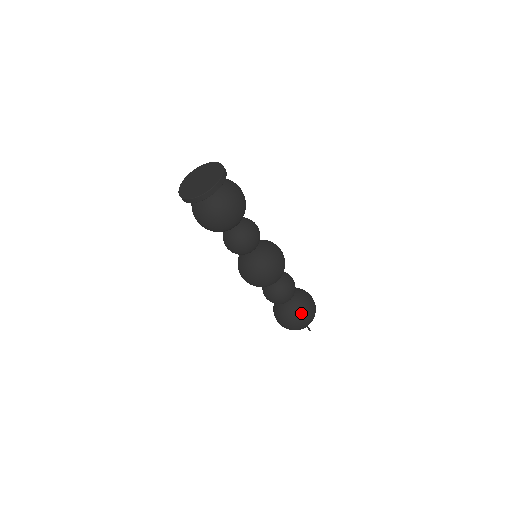
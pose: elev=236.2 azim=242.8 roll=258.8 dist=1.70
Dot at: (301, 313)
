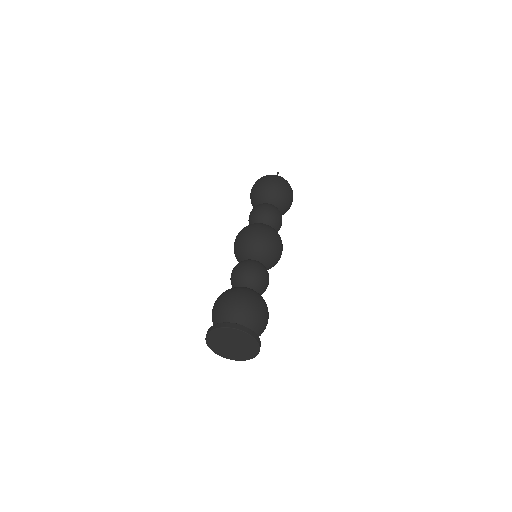
Dot at: occluded
